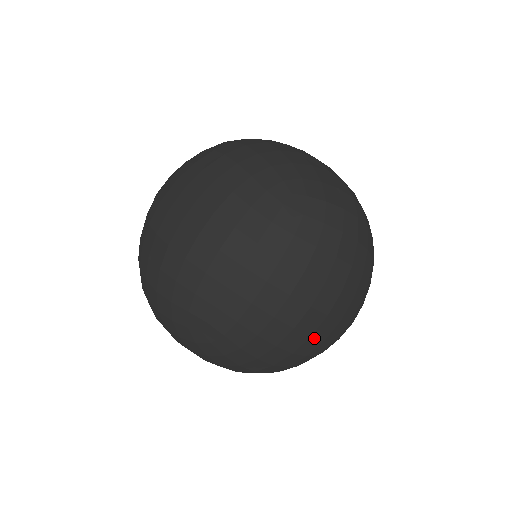
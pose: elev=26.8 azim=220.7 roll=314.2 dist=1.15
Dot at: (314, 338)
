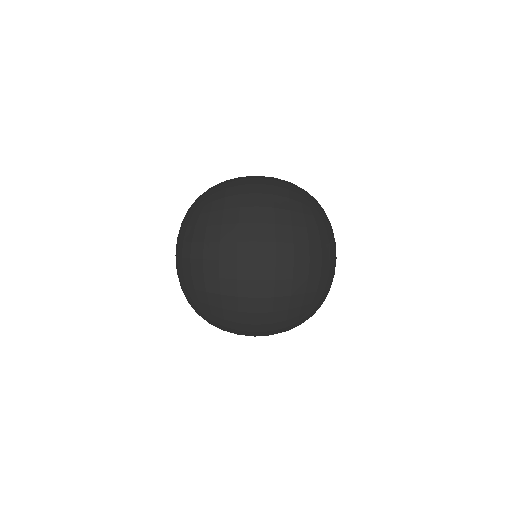
Dot at: occluded
